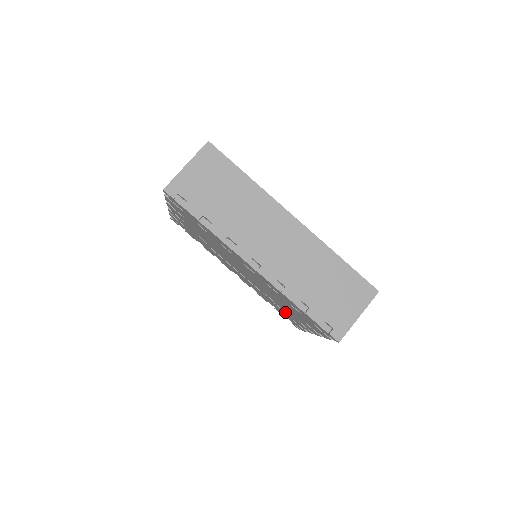
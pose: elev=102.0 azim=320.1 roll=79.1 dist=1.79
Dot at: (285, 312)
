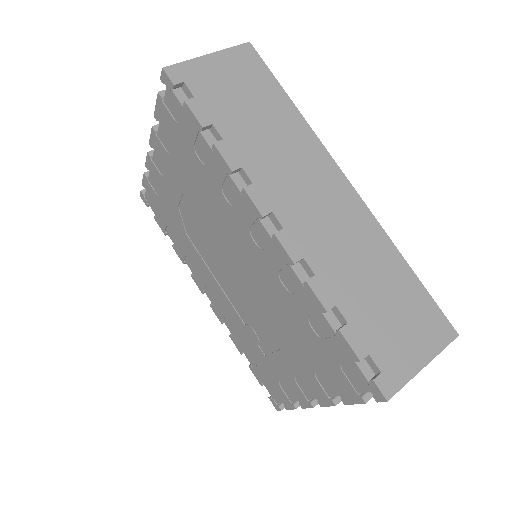
Dot at: (272, 363)
